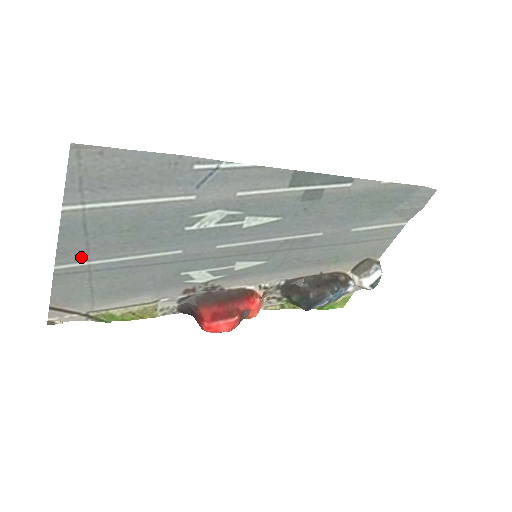
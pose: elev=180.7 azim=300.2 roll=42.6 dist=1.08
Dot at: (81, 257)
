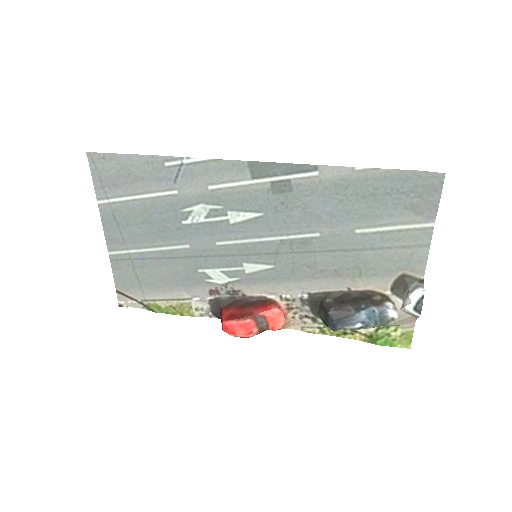
Dot at: (122, 245)
